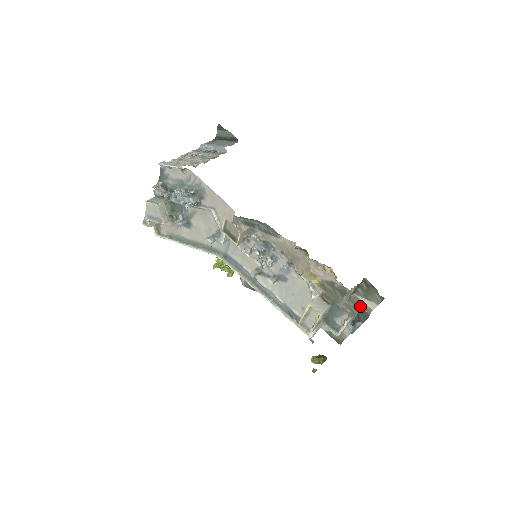
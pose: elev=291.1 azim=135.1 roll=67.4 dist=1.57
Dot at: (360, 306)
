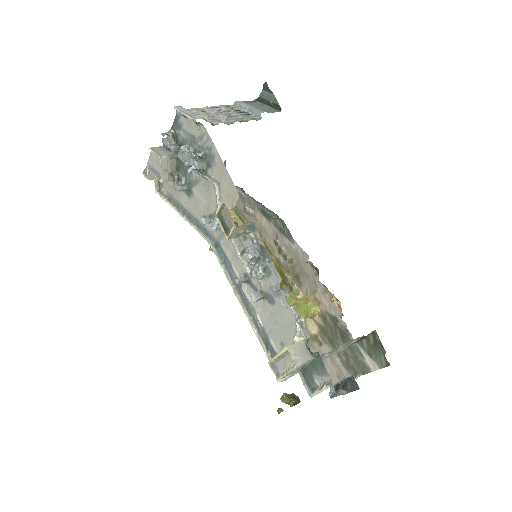
Dot at: (359, 359)
